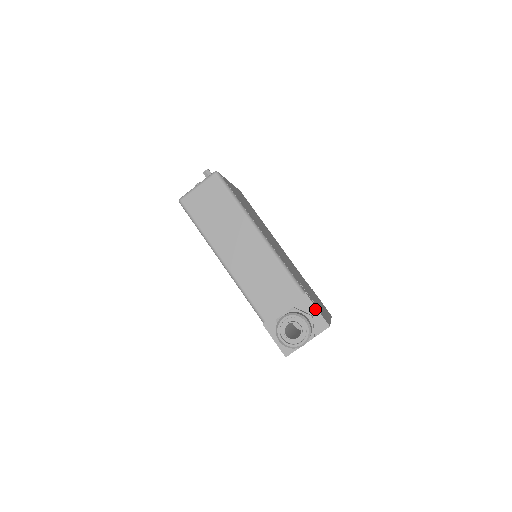
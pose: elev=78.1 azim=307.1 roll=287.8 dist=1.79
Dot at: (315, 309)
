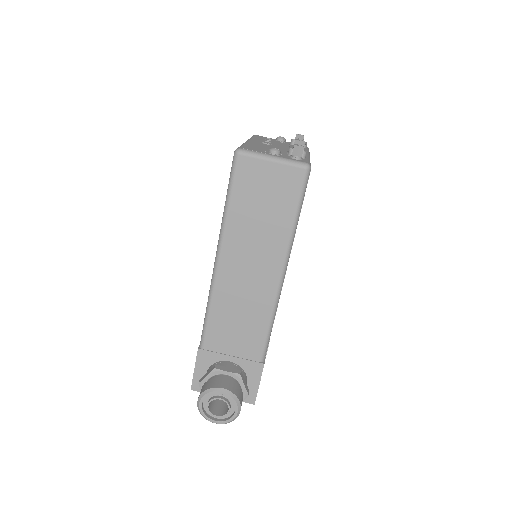
Dot at: (258, 382)
